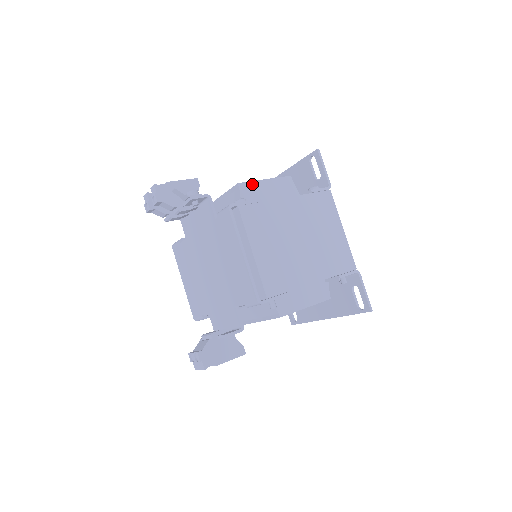
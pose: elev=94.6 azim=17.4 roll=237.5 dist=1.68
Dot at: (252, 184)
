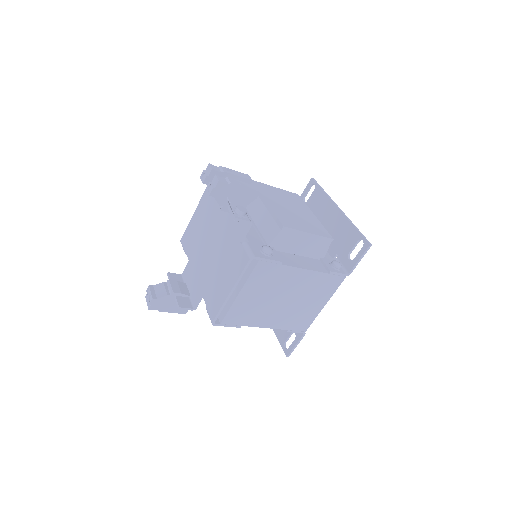
Dot at: (295, 232)
